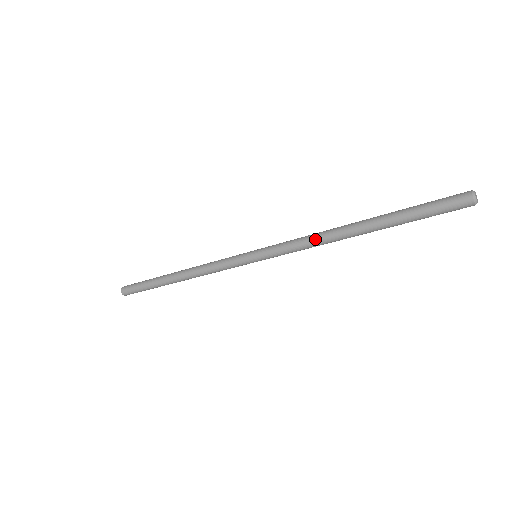
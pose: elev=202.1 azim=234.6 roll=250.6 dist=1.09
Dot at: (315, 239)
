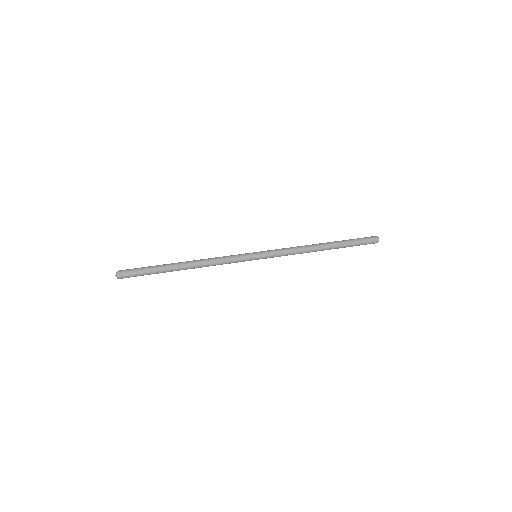
Dot at: occluded
